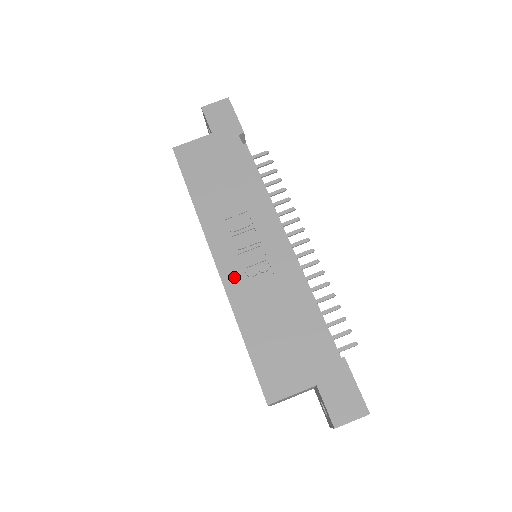
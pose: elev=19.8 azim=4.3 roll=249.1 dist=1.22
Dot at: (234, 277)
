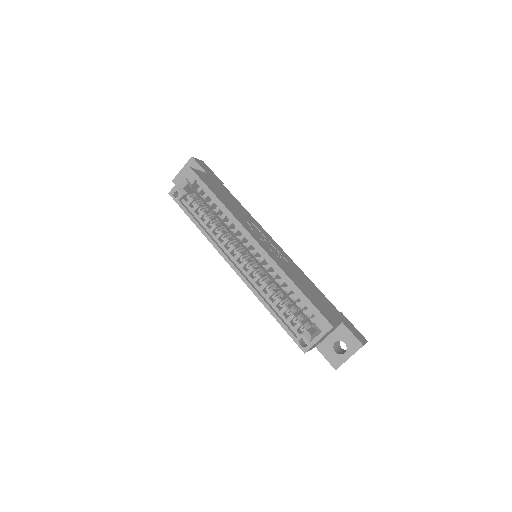
Dot at: (271, 253)
